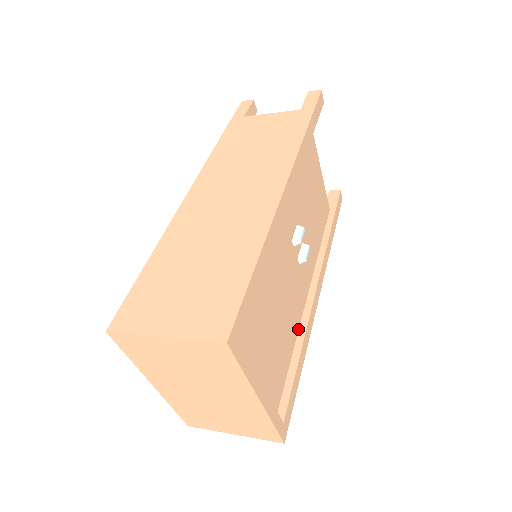
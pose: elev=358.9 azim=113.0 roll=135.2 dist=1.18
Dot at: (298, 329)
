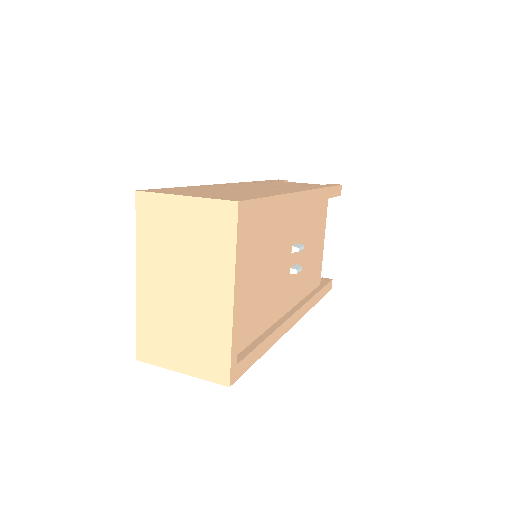
Dot at: (271, 325)
